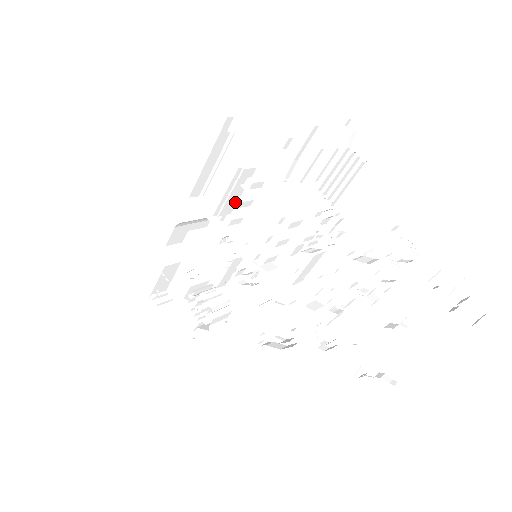
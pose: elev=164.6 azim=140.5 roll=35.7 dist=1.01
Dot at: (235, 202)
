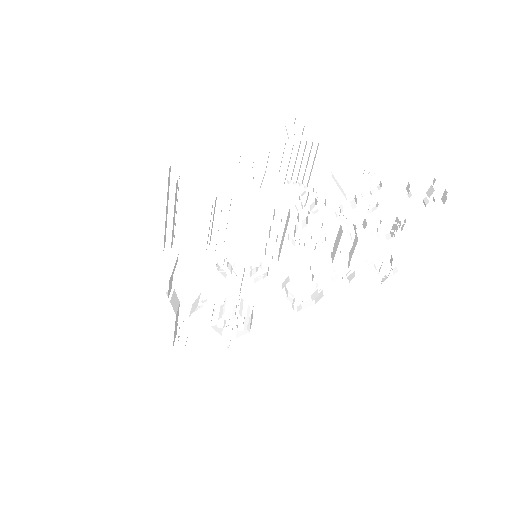
Dot at: (220, 229)
